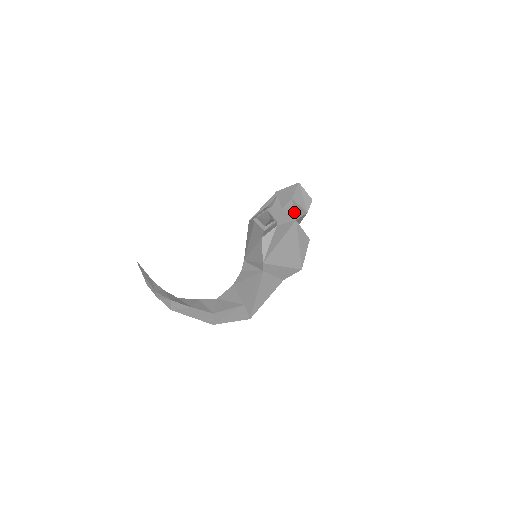
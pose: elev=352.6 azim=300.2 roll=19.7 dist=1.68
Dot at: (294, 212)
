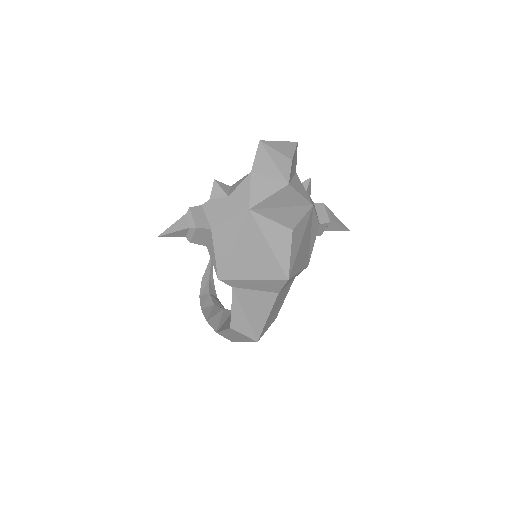
Dot at: (249, 196)
